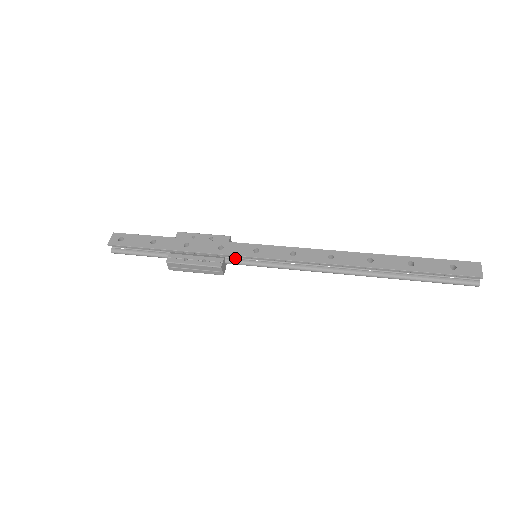
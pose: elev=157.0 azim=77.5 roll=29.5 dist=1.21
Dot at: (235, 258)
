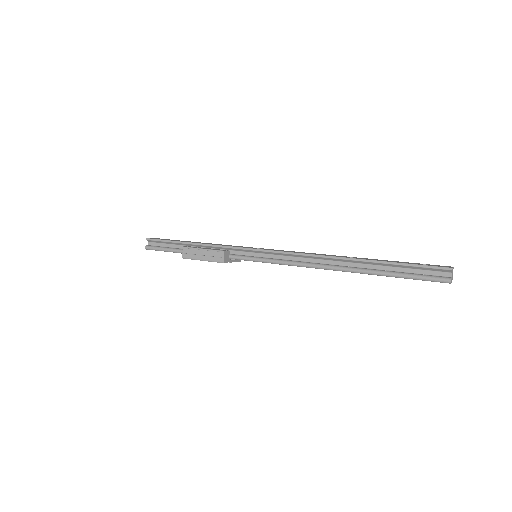
Dot at: (238, 255)
